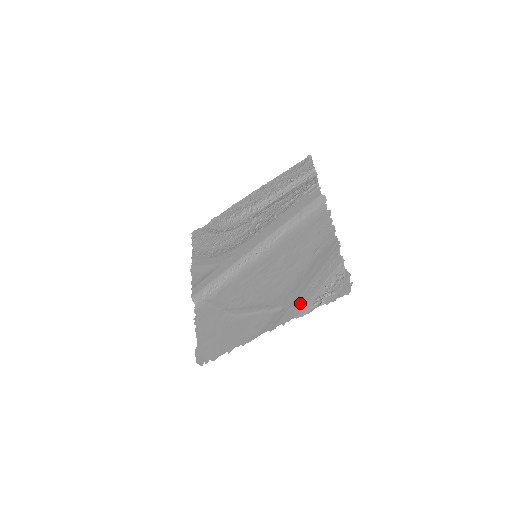
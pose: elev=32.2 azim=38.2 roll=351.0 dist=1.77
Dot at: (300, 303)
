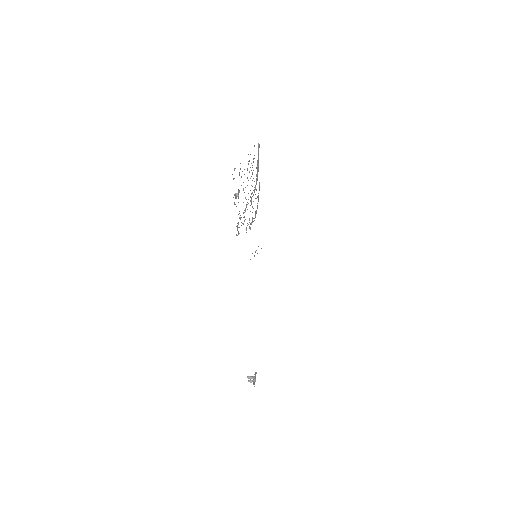
Dot at: occluded
